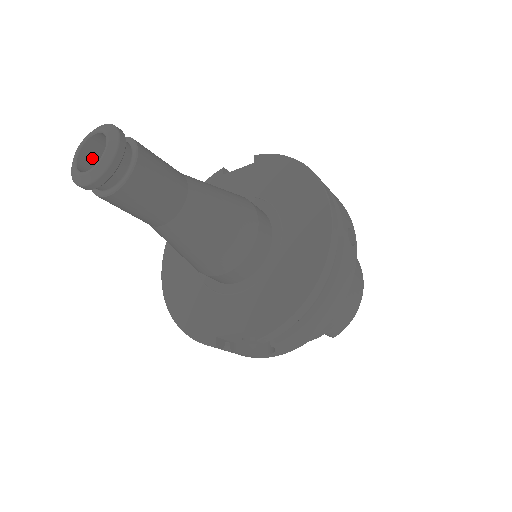
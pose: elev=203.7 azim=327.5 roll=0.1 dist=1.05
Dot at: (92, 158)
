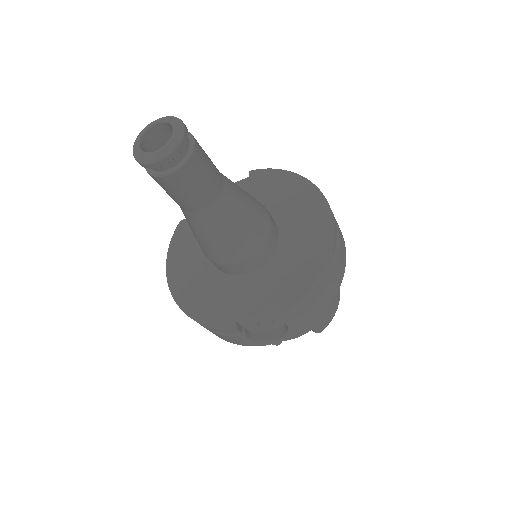
Dot at: (149, 146)
